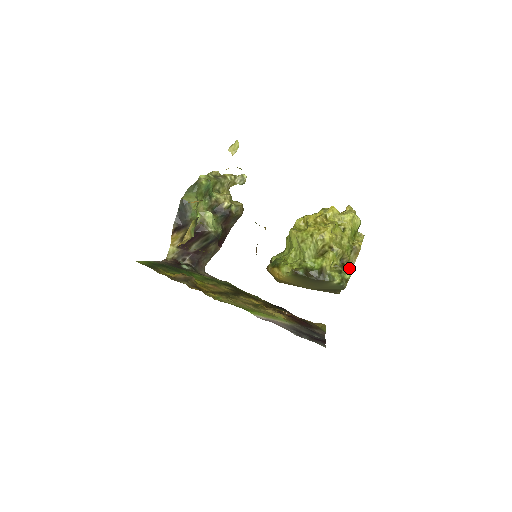
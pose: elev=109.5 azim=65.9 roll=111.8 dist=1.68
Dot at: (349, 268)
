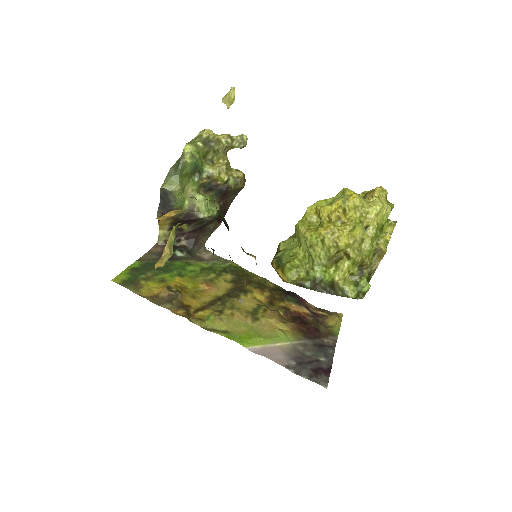
Dot at: (370, 273)
